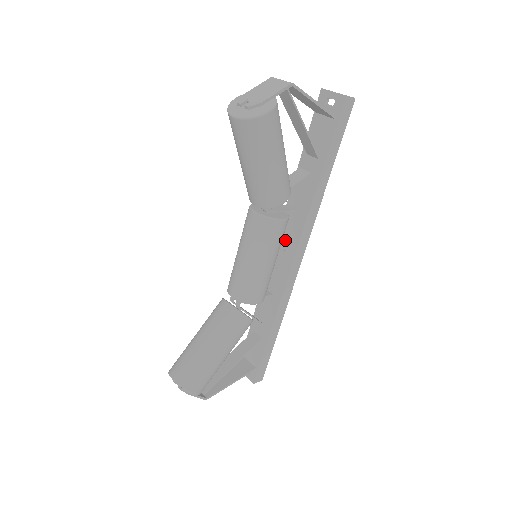
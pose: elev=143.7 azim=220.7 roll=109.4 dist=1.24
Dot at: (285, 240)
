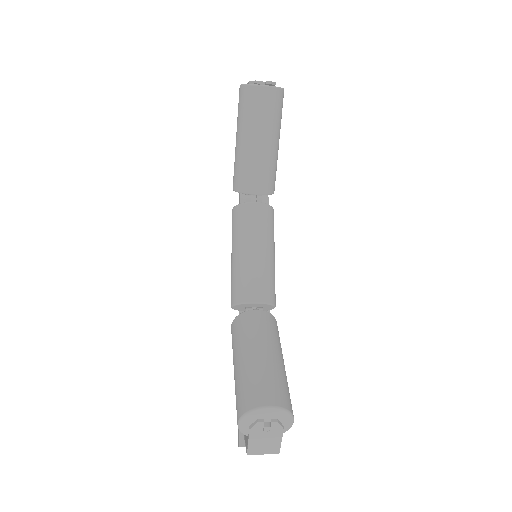
Dot at: occluded
